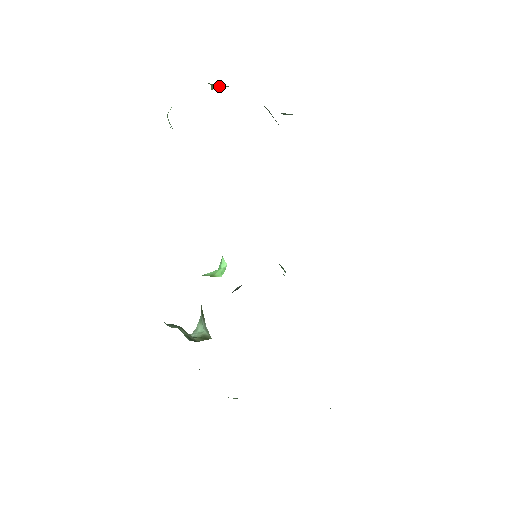
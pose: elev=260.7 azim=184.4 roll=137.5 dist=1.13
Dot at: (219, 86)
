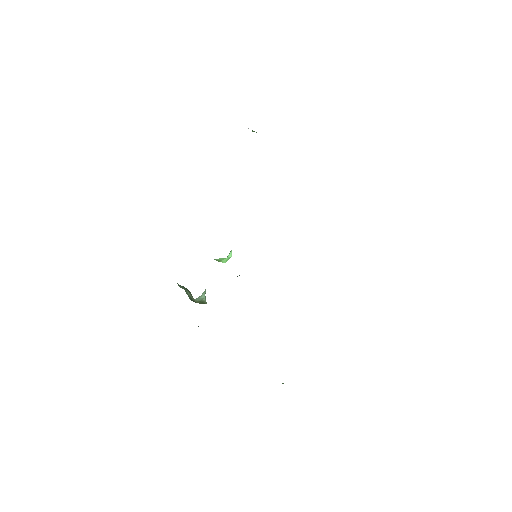
Dot at: (256, 132)
